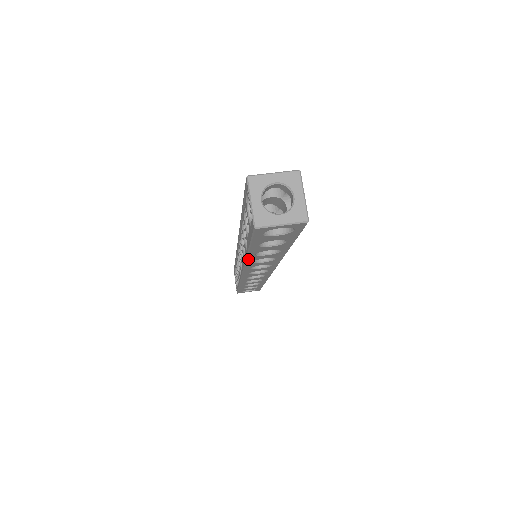
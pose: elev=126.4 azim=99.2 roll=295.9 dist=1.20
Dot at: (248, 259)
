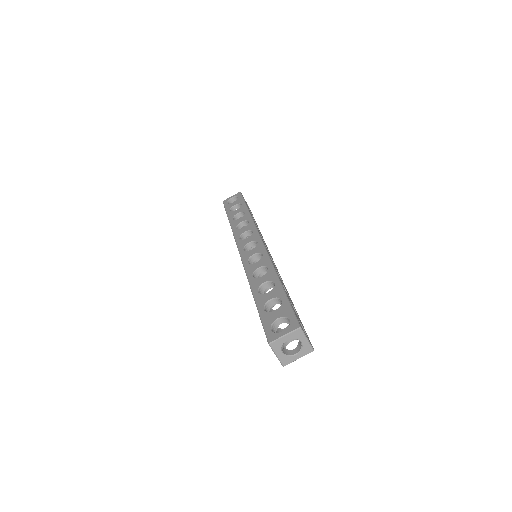
Dot at: occluded
